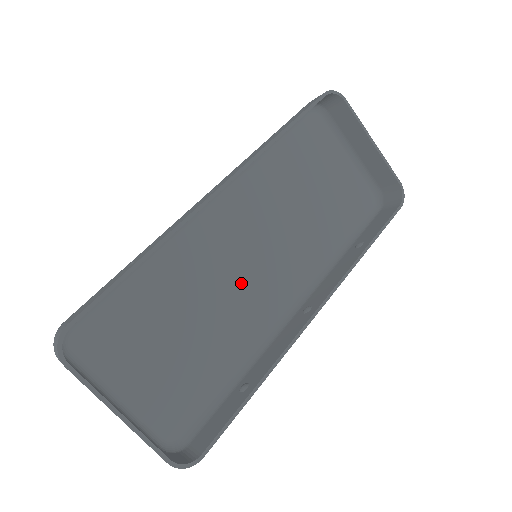
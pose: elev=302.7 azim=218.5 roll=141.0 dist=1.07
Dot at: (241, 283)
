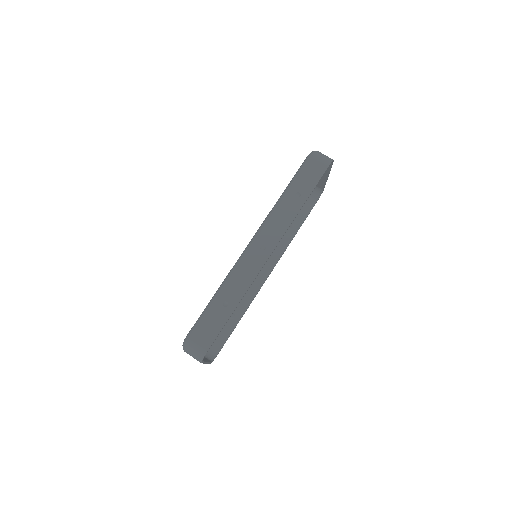
Dot at: occluded
